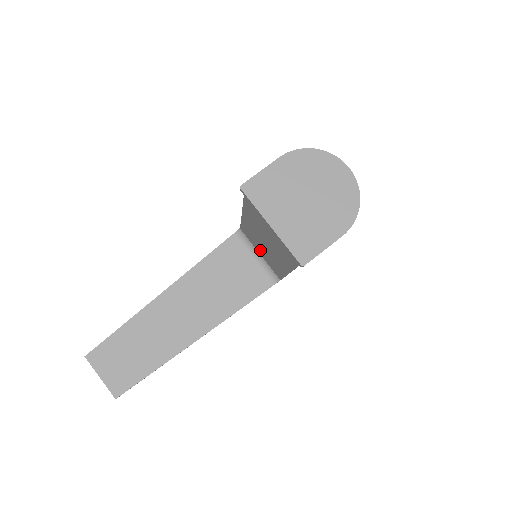
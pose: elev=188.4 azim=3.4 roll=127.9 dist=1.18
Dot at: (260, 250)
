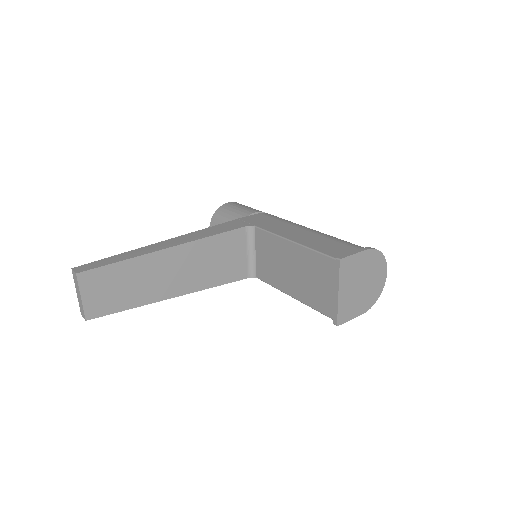
Dot at: (264, 256)
